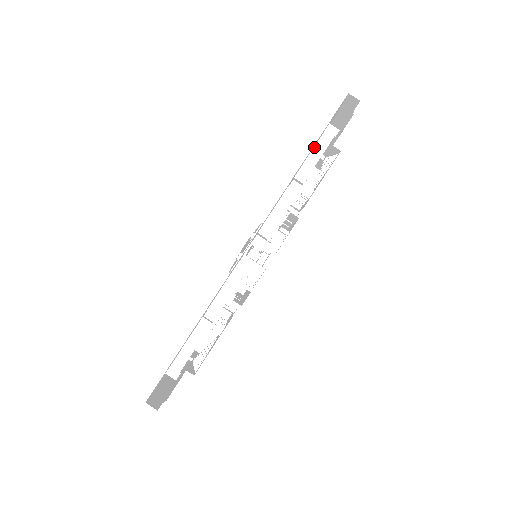
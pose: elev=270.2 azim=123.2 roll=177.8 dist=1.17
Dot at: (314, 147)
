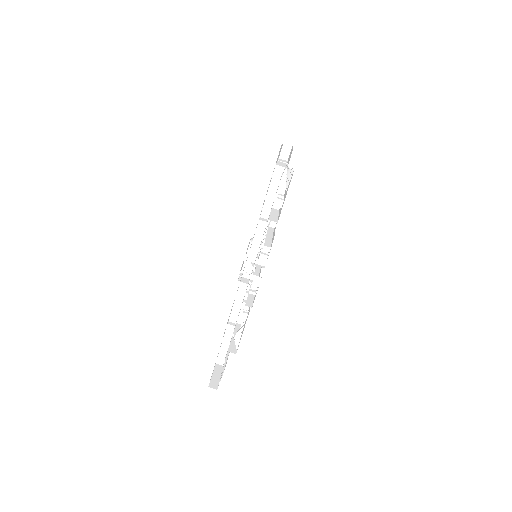
Dot at: (269, 186)
